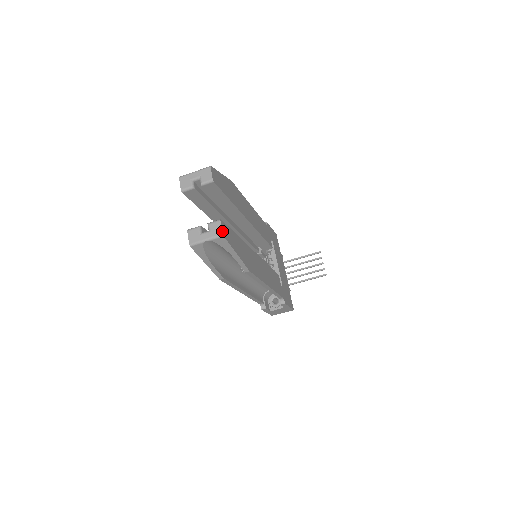
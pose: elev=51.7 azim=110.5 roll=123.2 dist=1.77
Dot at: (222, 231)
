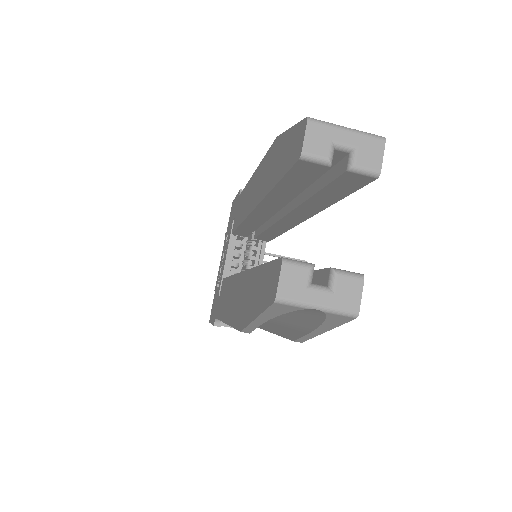
Dot at: occluded
